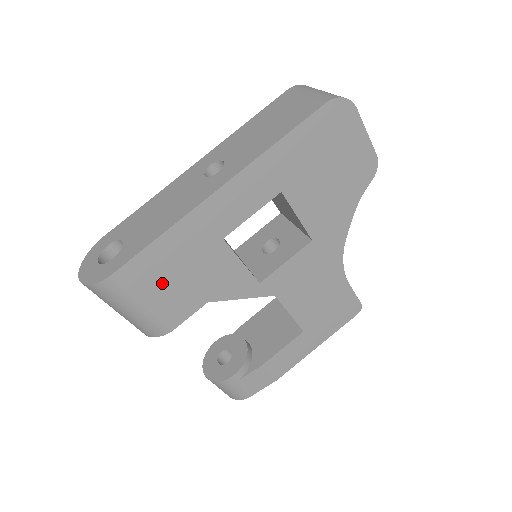
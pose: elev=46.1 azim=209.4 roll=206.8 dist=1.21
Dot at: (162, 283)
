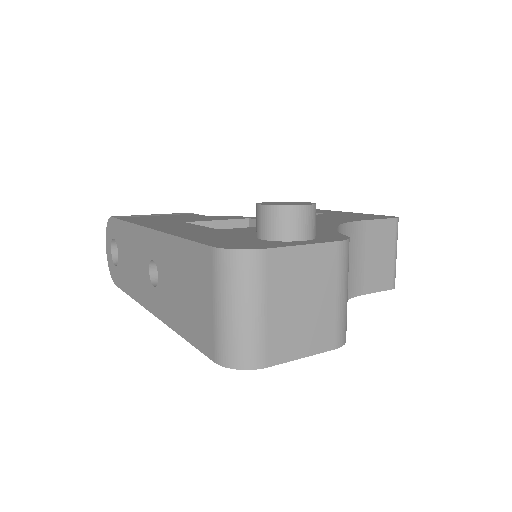
Dot at: occluded
